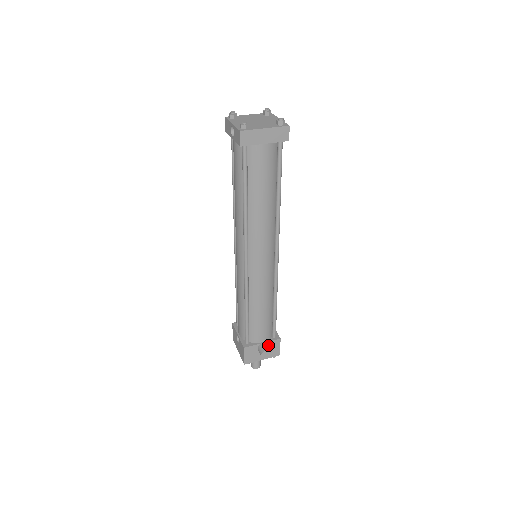
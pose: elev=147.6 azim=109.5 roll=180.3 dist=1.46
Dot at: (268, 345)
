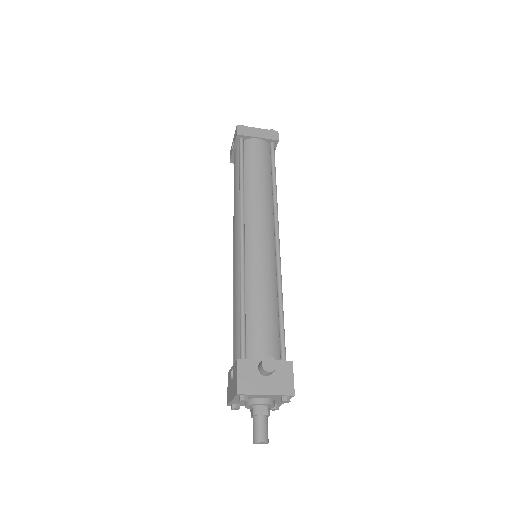
Dot at: occluded
